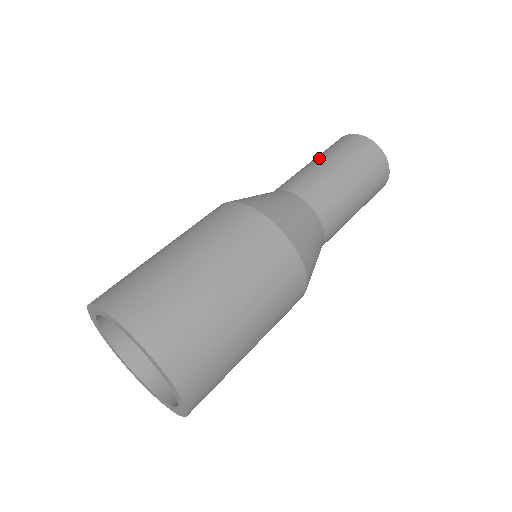
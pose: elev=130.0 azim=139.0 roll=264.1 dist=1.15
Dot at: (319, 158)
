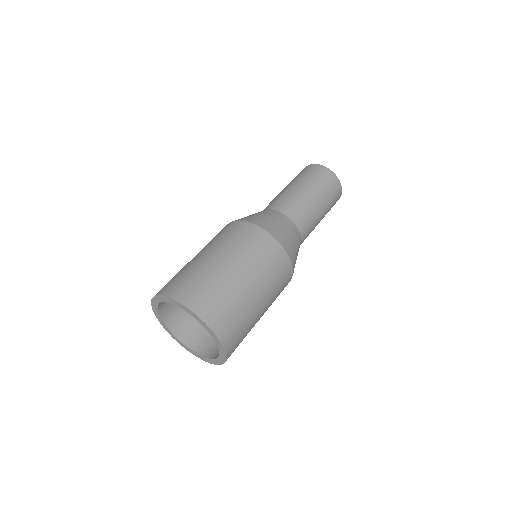
Dot at: occluded
